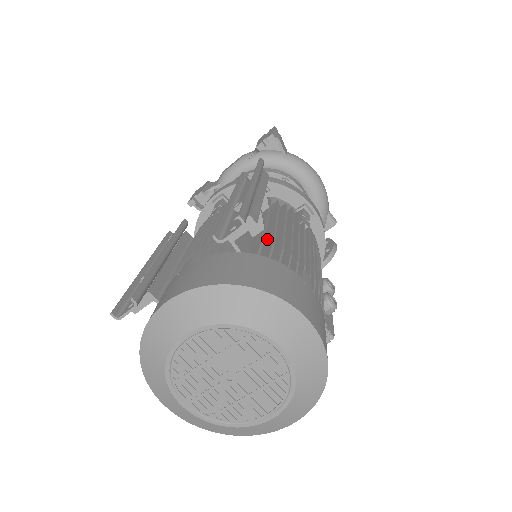
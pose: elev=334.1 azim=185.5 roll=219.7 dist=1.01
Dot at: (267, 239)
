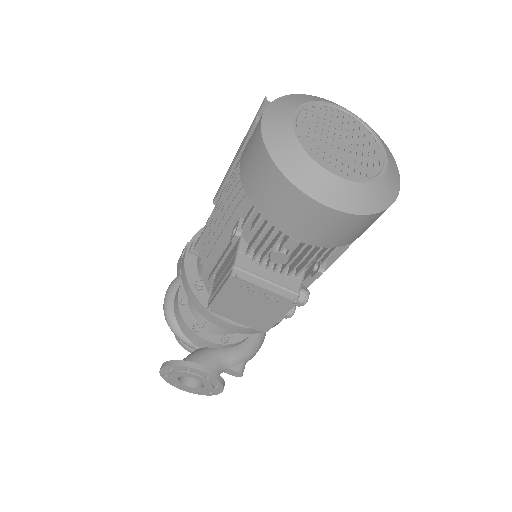
Dot at: occluded
